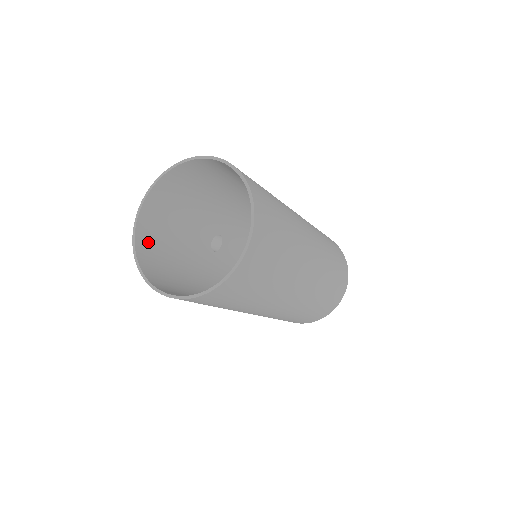
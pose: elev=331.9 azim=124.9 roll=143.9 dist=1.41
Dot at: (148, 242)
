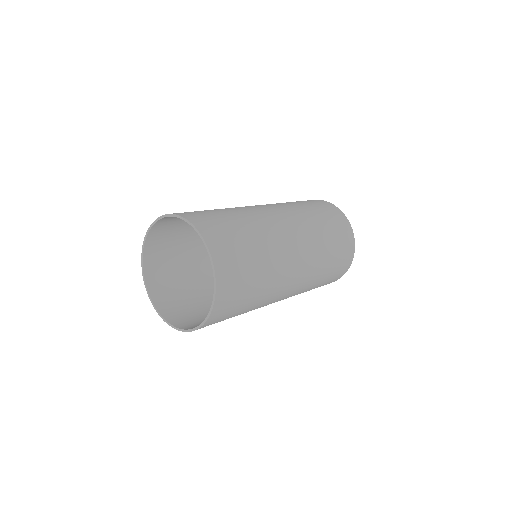
Dot at: (166, 299)
